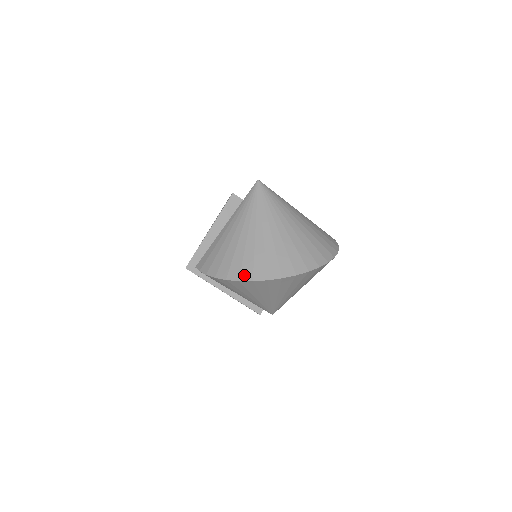
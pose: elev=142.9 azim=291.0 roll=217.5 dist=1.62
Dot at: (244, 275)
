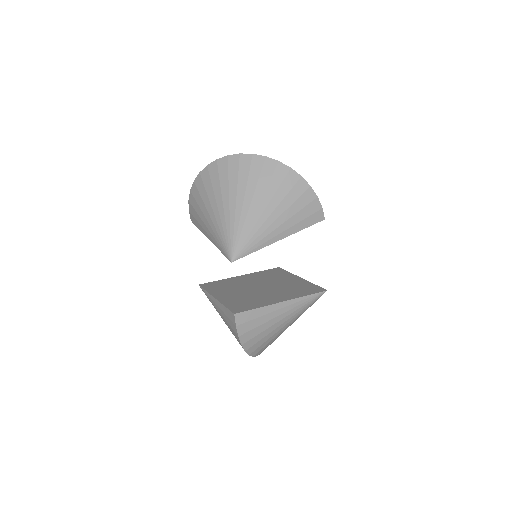
Dot at: occluded
